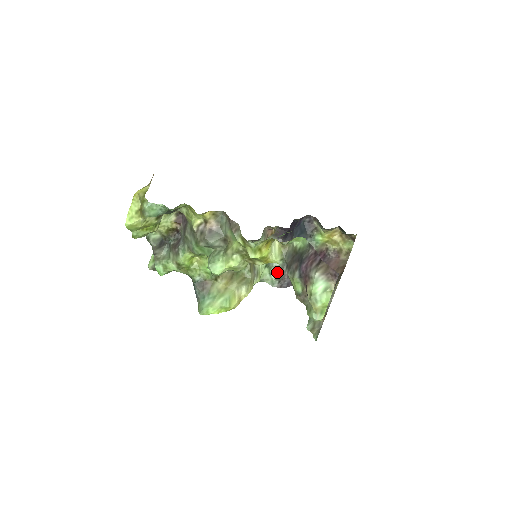
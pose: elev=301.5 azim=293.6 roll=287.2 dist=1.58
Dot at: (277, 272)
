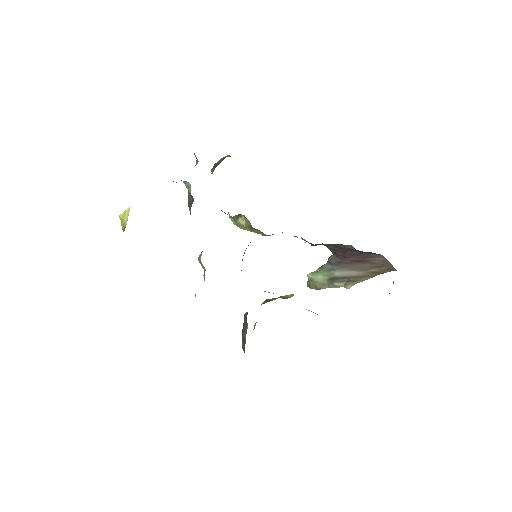
Dot at: (303, 239)
